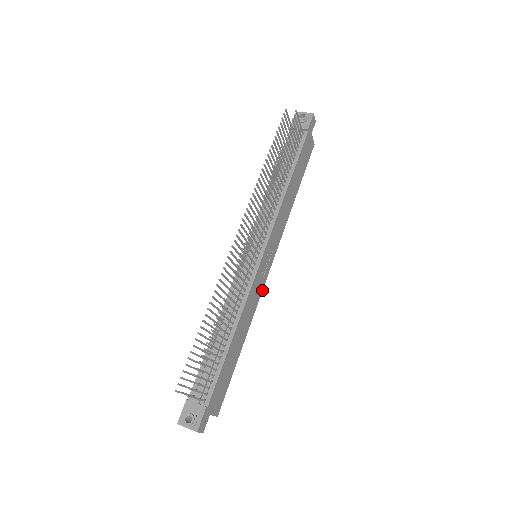
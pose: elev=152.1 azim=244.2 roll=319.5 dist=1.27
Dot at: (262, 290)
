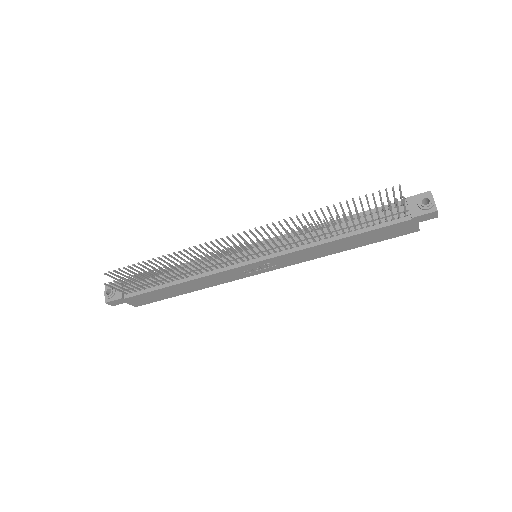
Dot at: (241, 278)
